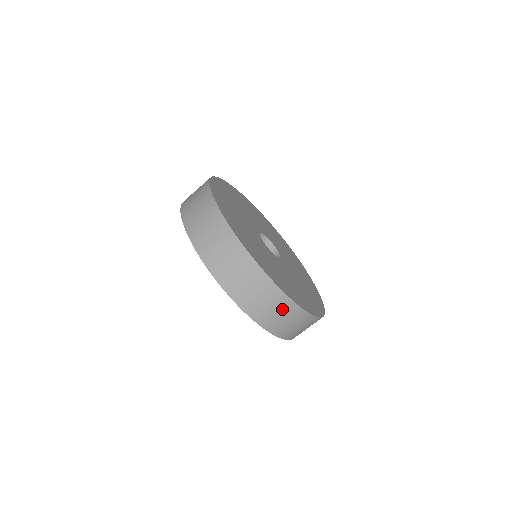
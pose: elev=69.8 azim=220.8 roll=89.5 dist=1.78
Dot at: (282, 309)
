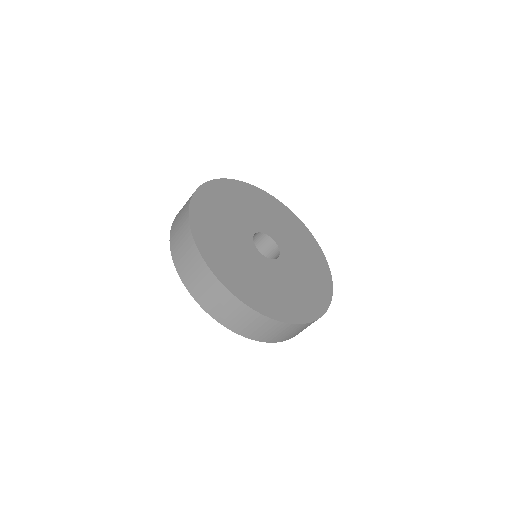
Dot at: (268, 327)
